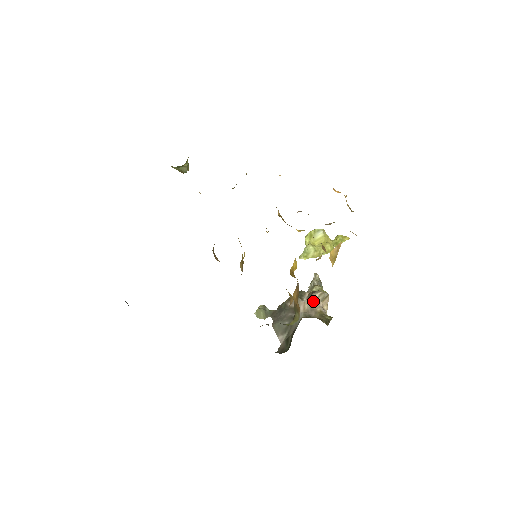
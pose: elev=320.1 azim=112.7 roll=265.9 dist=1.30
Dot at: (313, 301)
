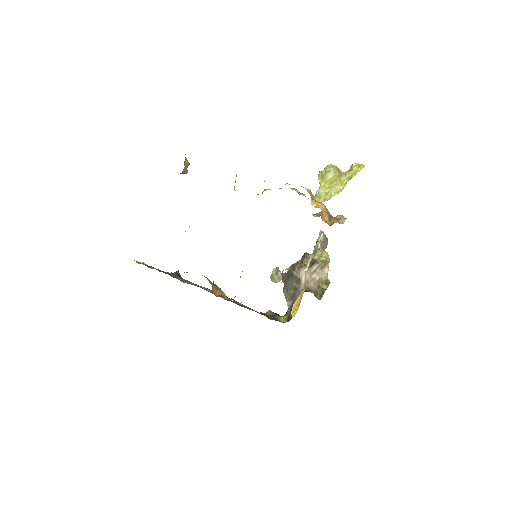
Dot at: (313, 272)
